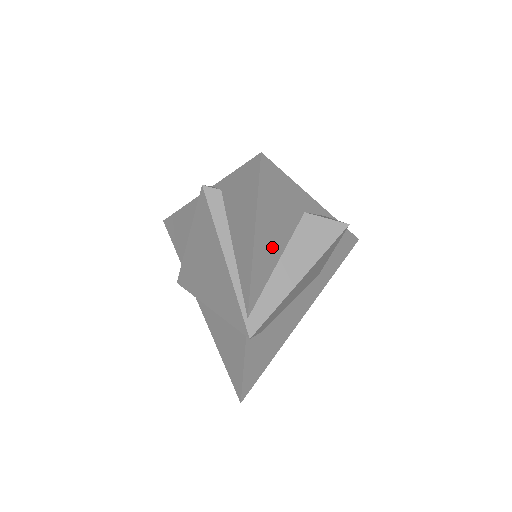
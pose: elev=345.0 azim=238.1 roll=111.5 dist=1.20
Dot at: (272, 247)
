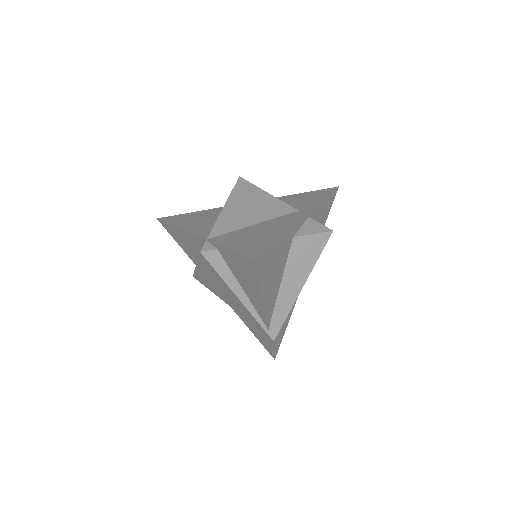
Dot at: (275, 284)
